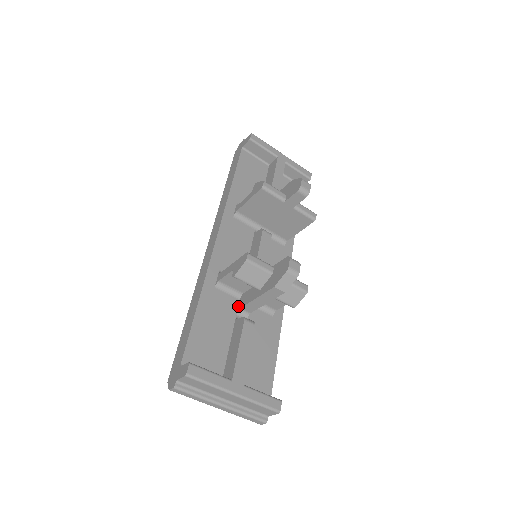
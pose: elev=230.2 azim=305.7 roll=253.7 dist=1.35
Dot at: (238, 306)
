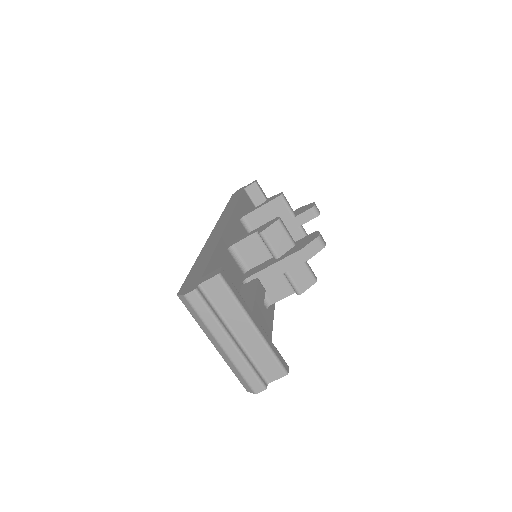
Dot at: (244, 277)
